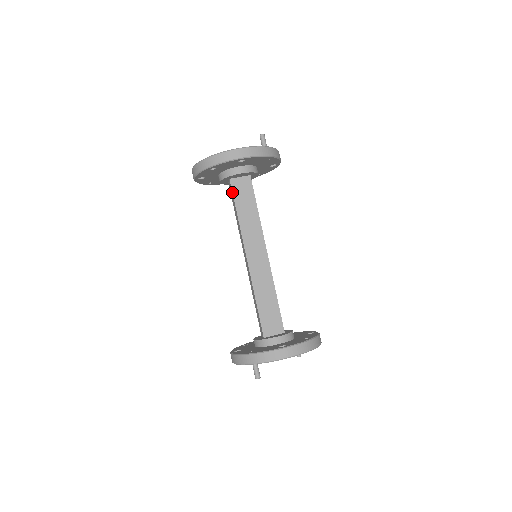
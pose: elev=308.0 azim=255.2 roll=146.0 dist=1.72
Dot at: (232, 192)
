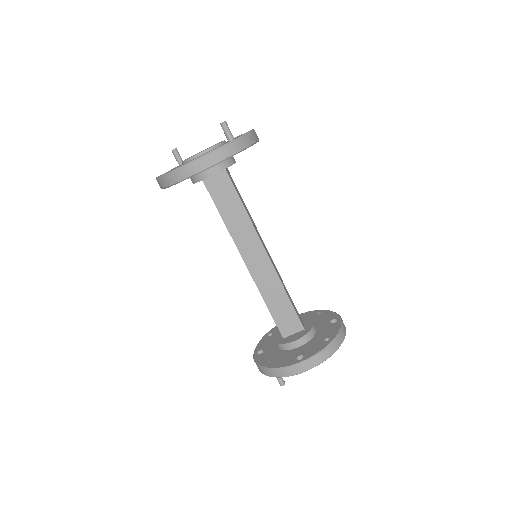
Dot at: occluded
